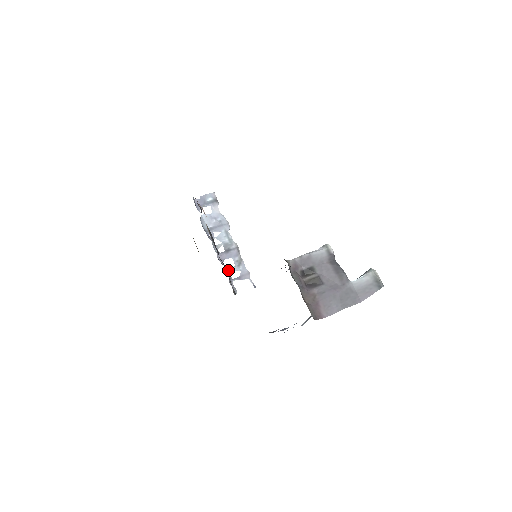
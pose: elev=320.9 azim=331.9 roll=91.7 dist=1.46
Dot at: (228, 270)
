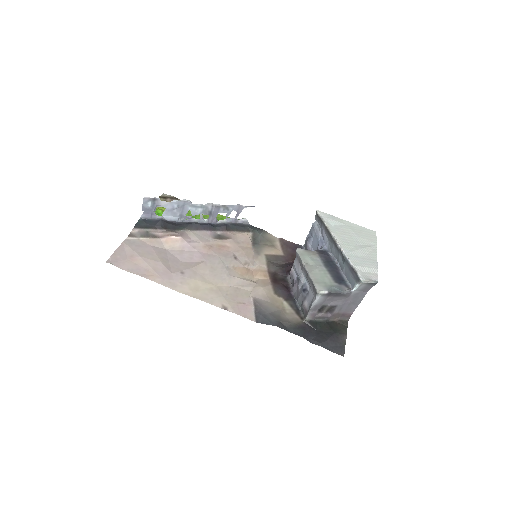
Dot at: (226, 218)
